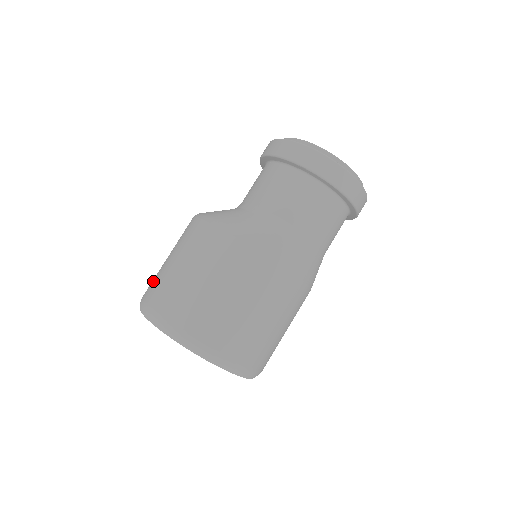
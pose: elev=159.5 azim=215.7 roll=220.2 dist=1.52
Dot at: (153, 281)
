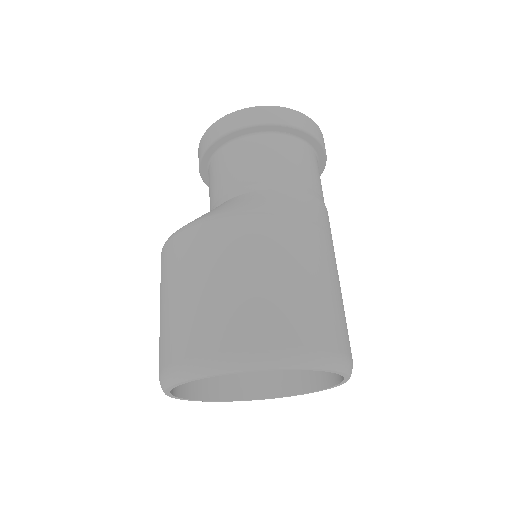
Dot at: (183, 331)
